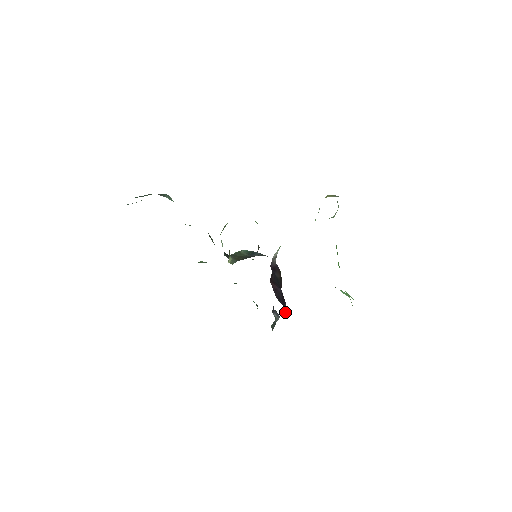
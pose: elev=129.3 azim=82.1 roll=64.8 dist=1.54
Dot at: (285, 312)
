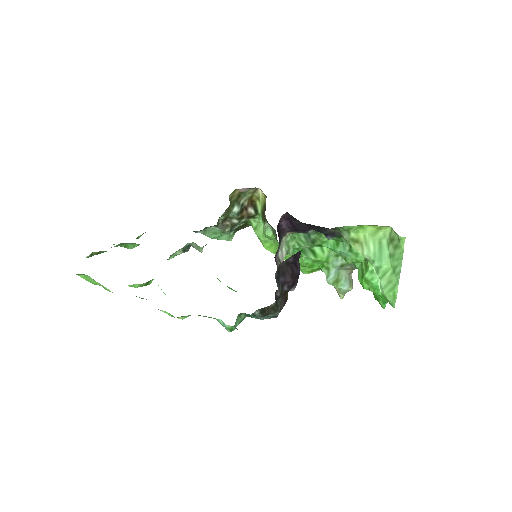
Dot at: (297, 258)
